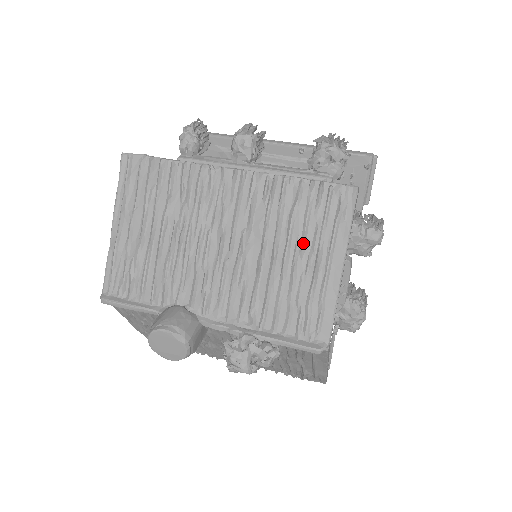
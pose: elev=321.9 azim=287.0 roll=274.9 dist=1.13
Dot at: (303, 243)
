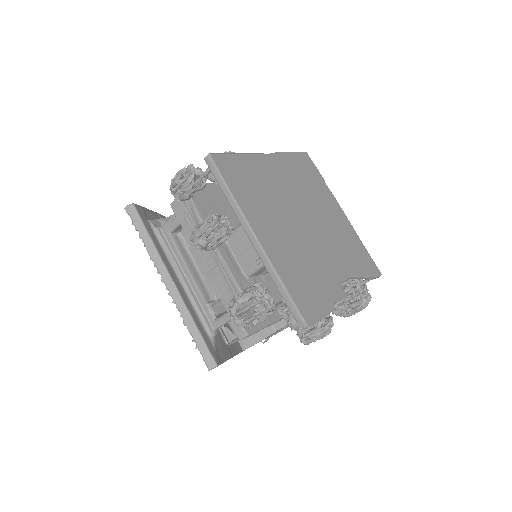
Dot at: occluded
